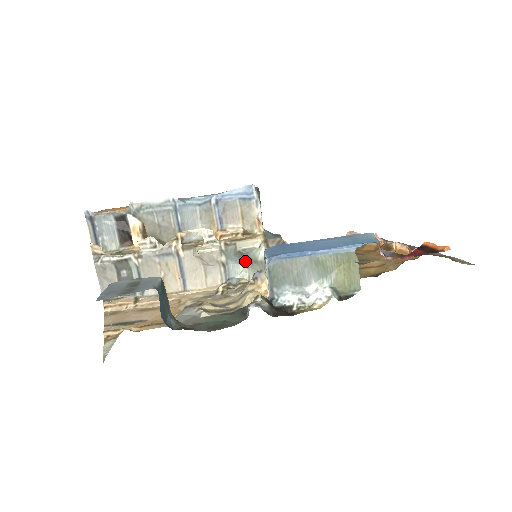
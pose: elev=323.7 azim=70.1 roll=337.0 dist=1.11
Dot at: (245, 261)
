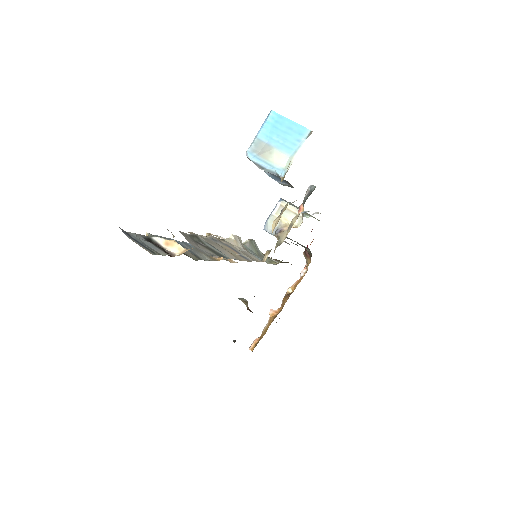
Dot at: (256, 253)
